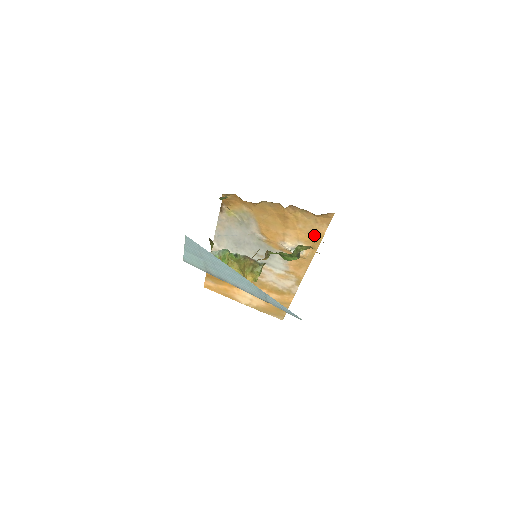
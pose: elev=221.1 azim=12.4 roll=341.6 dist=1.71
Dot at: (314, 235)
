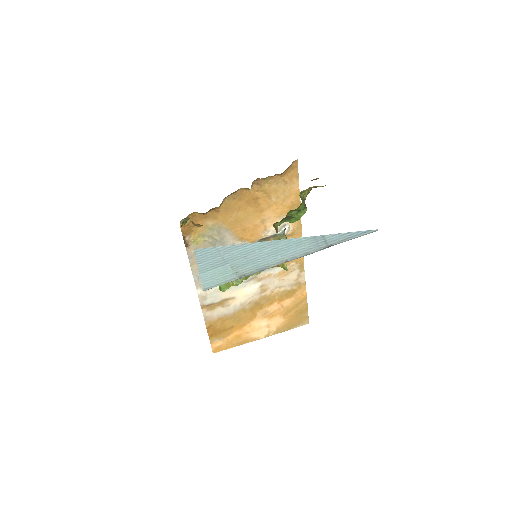
Dot at: (290, 200)
